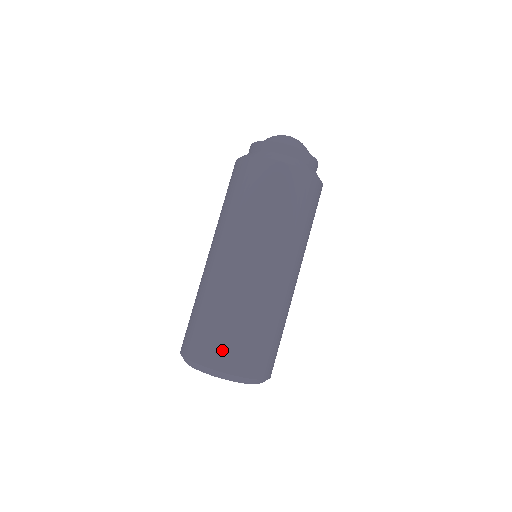
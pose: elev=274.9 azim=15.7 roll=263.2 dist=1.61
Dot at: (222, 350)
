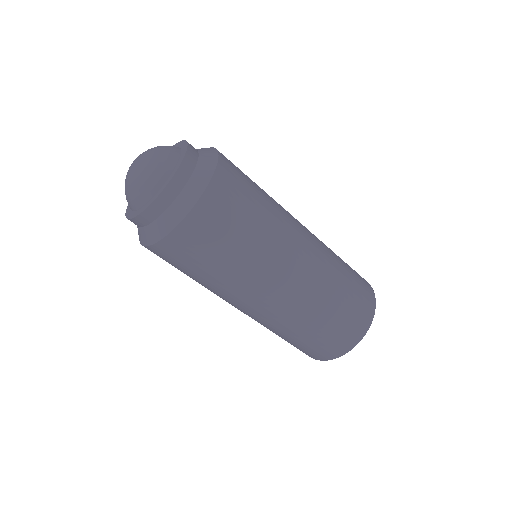
Dot at: (302, 351)
